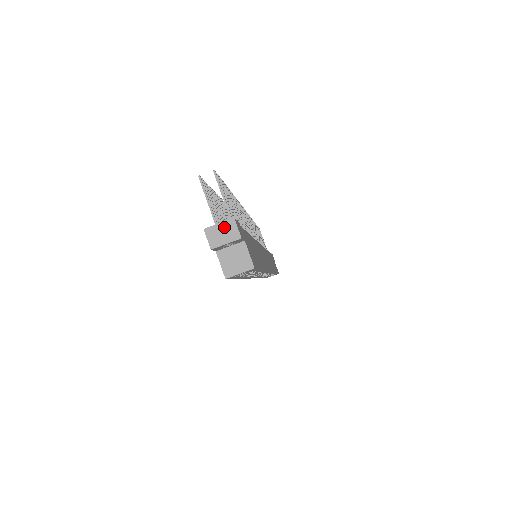
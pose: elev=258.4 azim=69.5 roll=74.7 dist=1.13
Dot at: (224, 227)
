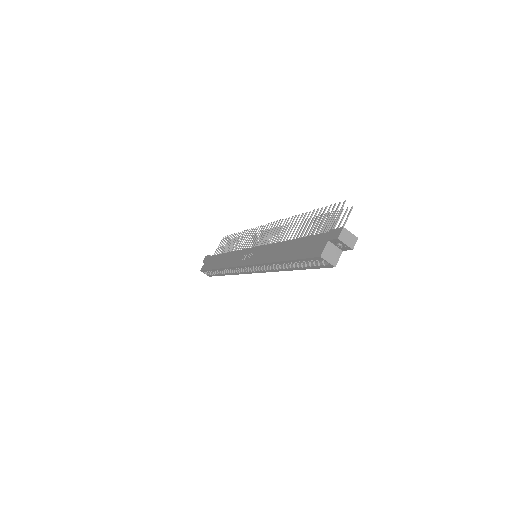
Dot at: (351, 237)
